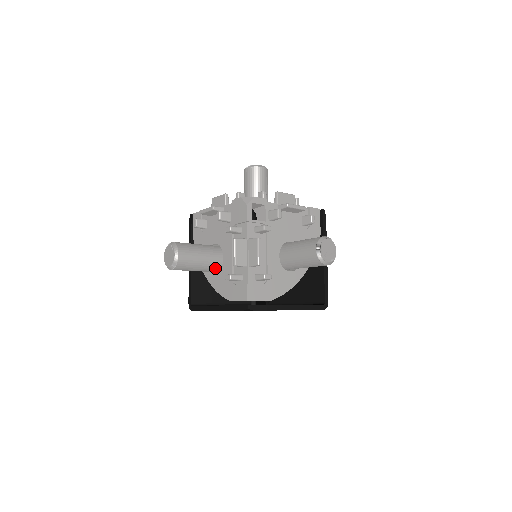
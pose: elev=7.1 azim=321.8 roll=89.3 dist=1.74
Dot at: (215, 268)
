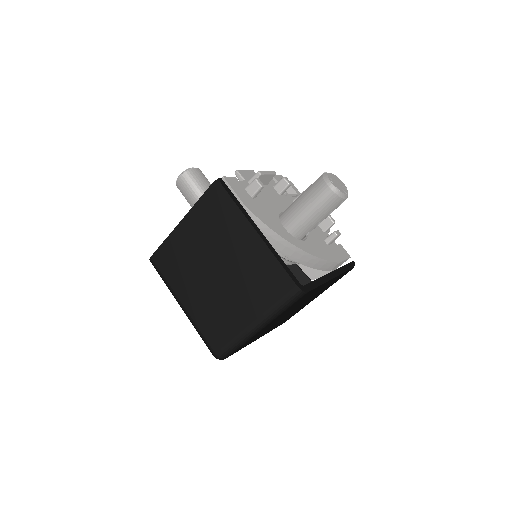
Dot at: occluded
